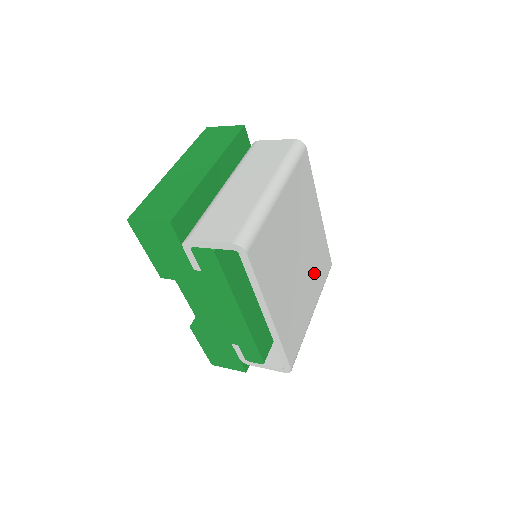
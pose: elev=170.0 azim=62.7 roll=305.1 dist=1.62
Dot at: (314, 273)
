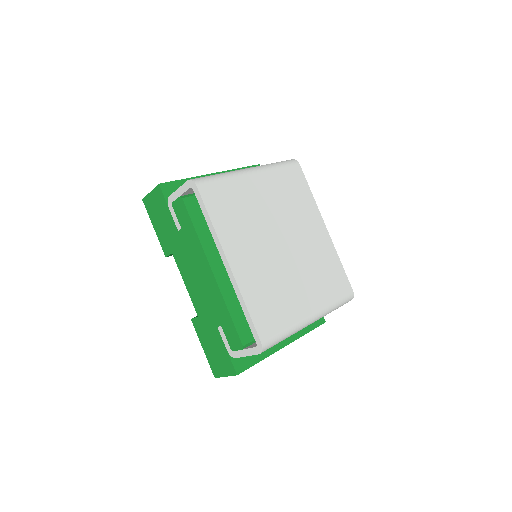
Dot at: (314, 276)
